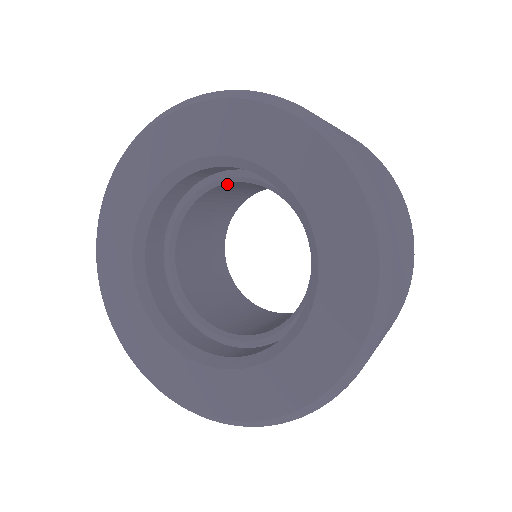
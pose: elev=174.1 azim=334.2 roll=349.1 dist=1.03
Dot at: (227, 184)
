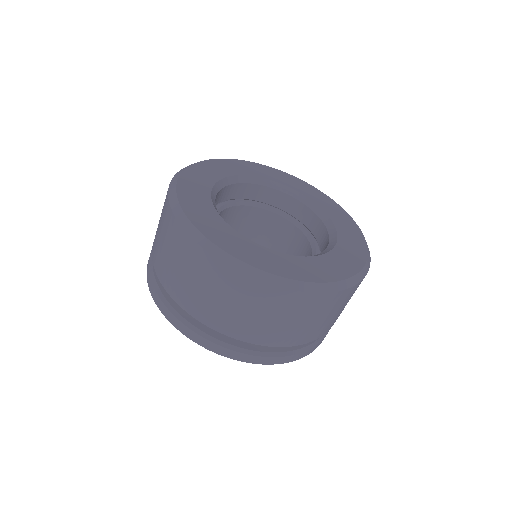
Dot at: (288, 224)
